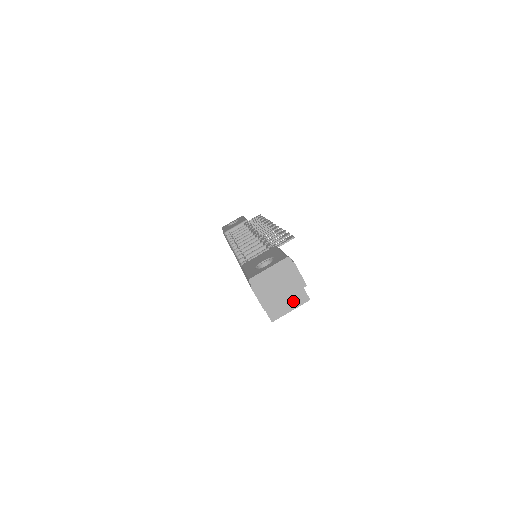
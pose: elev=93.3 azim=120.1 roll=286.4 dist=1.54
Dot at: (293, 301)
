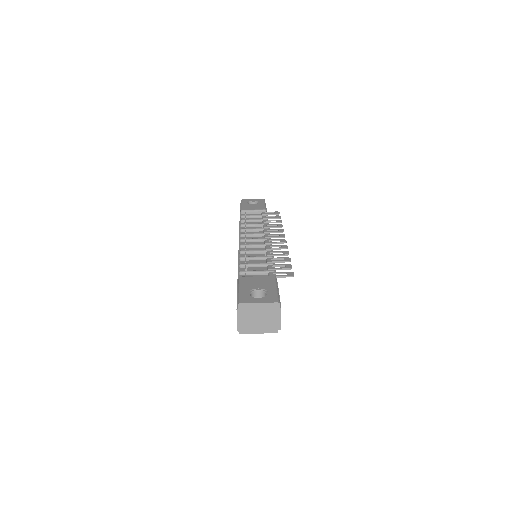
Dot at: occluded
